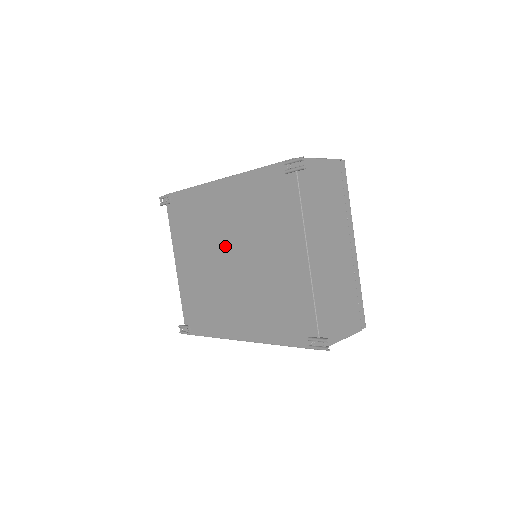
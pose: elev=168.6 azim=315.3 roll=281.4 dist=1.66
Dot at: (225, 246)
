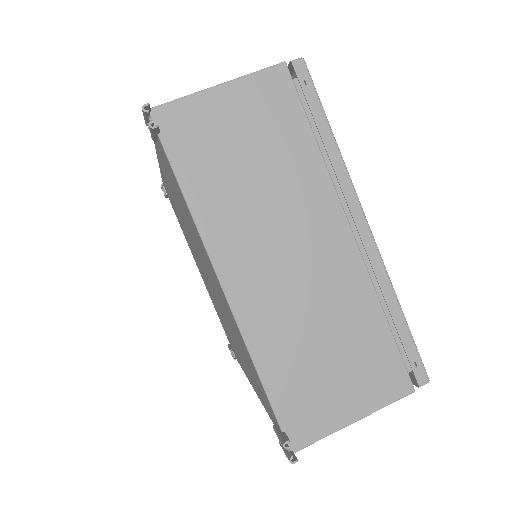
Dot at: (197, 255)
